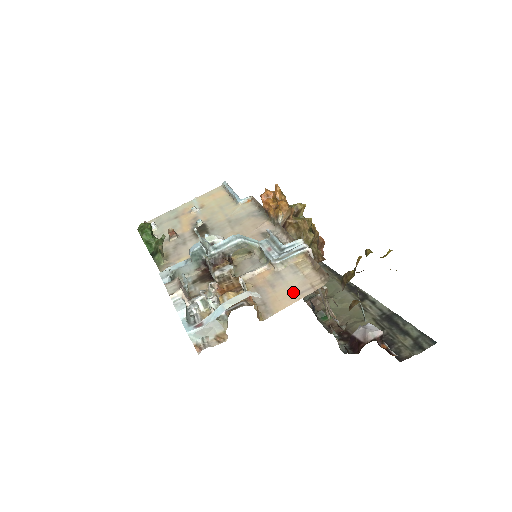
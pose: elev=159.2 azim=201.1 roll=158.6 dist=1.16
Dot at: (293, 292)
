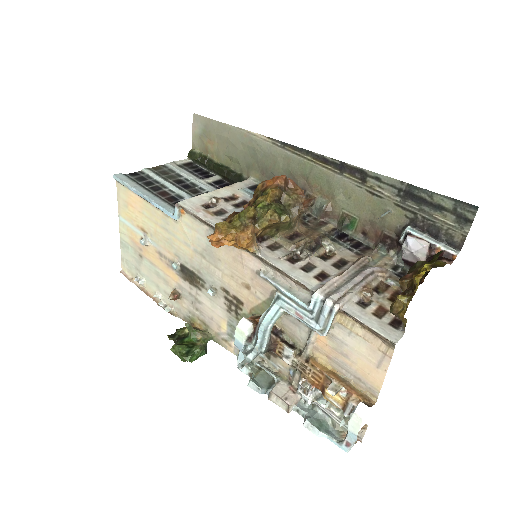
Dot at: (372, 363)
